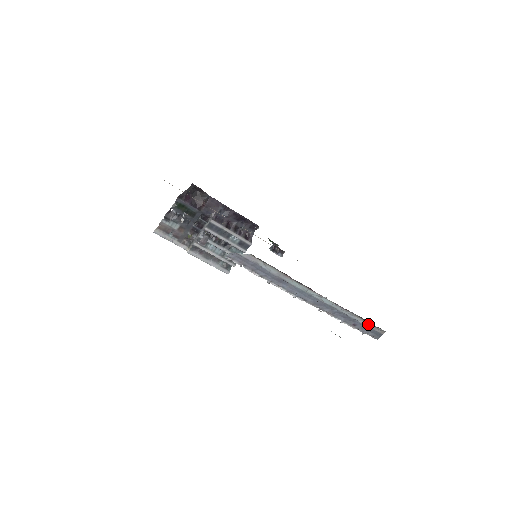
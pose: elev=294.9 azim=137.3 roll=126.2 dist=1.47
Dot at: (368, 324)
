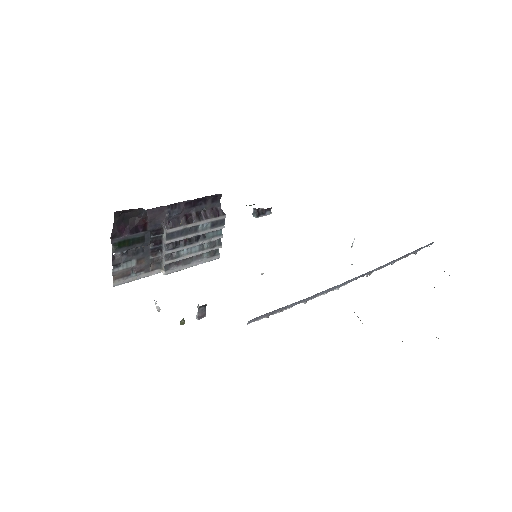
Dot at: occluded
